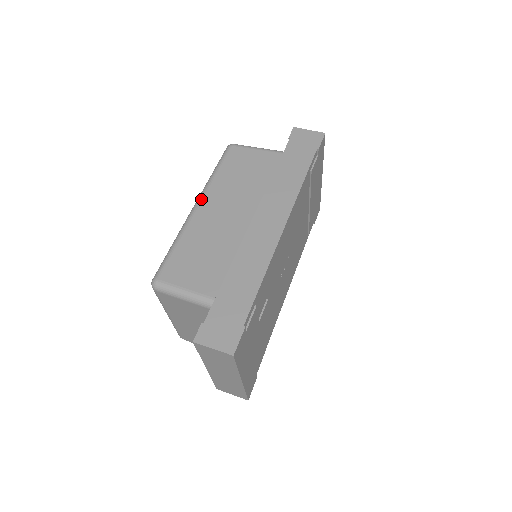
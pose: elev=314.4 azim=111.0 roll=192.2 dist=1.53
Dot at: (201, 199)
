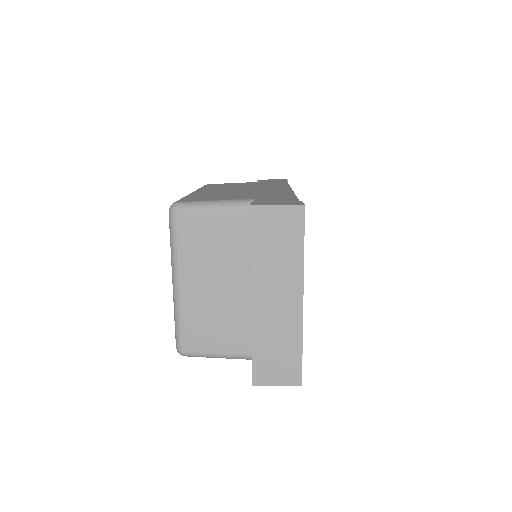
Dot at: (196, 190)
